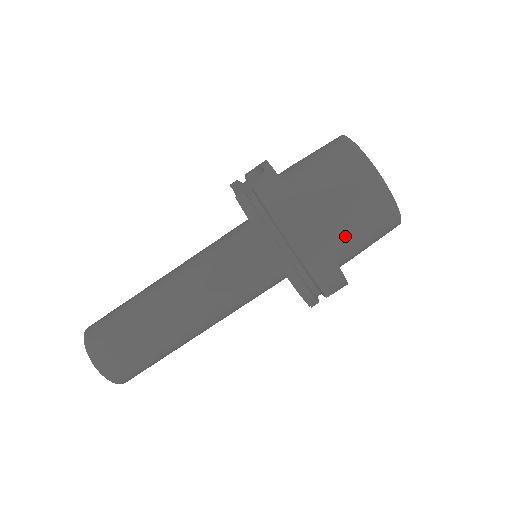
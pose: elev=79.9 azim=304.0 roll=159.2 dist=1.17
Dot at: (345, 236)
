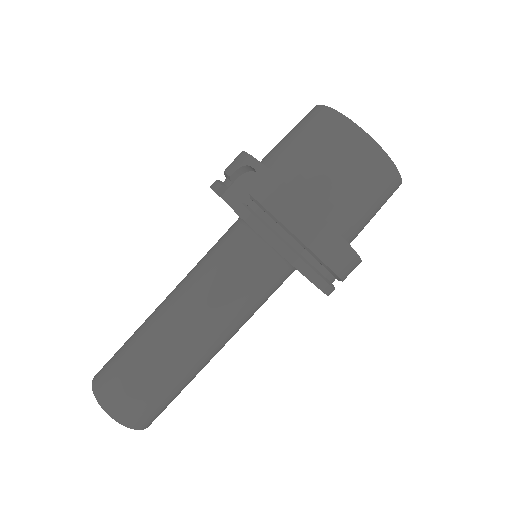
Dot at: (356, 221)
